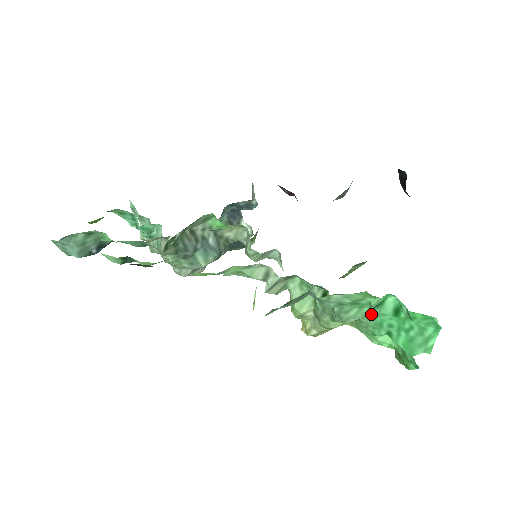
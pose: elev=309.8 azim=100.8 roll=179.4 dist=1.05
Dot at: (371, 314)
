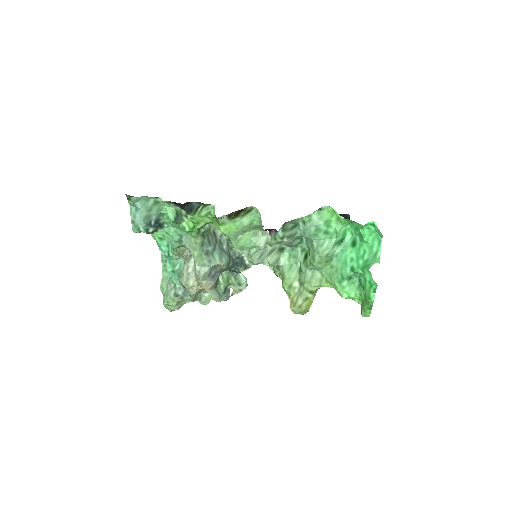
Dot at: (338, 251)
